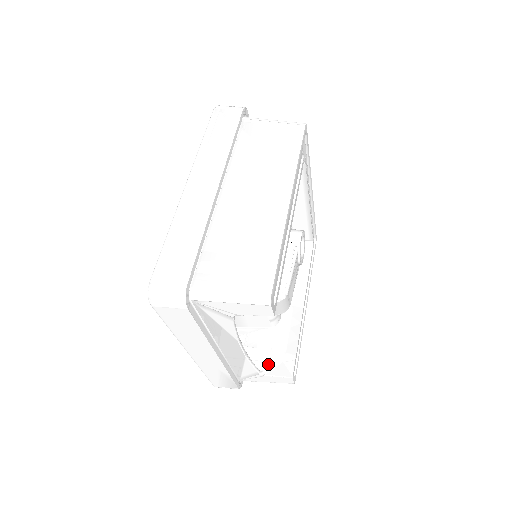
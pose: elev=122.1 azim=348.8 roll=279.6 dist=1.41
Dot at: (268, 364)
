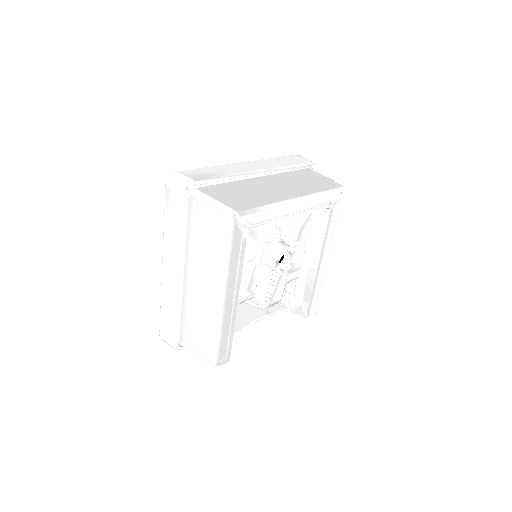
Dot at: (292, 304)
